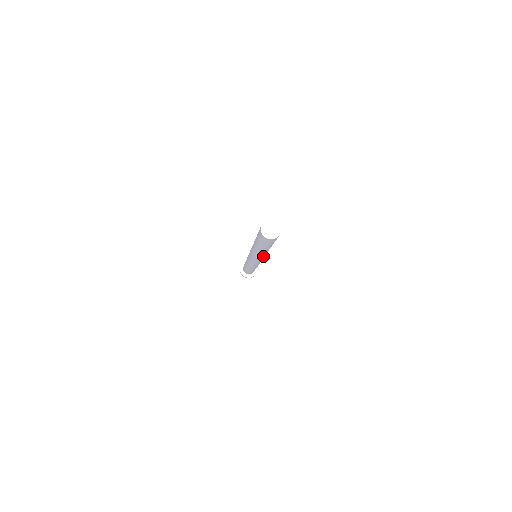
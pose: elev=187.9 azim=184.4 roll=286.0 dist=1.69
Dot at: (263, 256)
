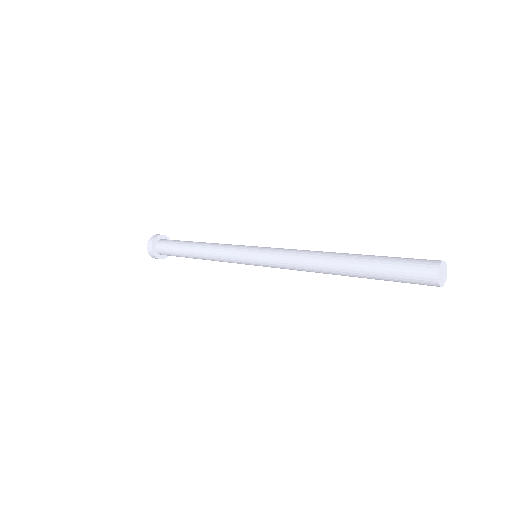
Dot at: (300, 269)
